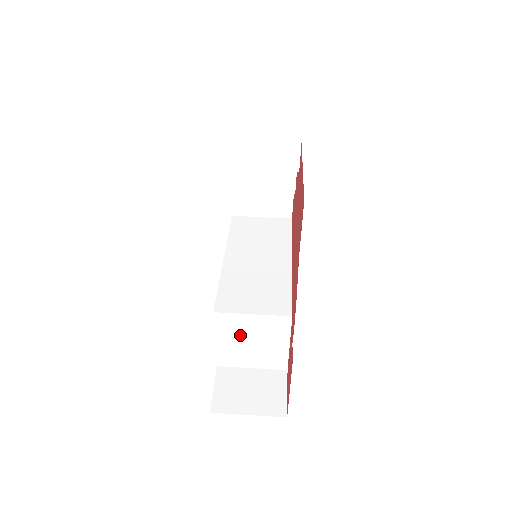
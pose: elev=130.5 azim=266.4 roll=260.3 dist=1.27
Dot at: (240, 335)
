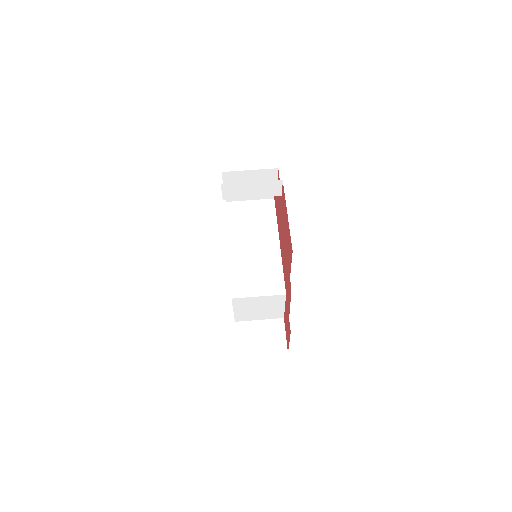
Dot at: (250, 306)
